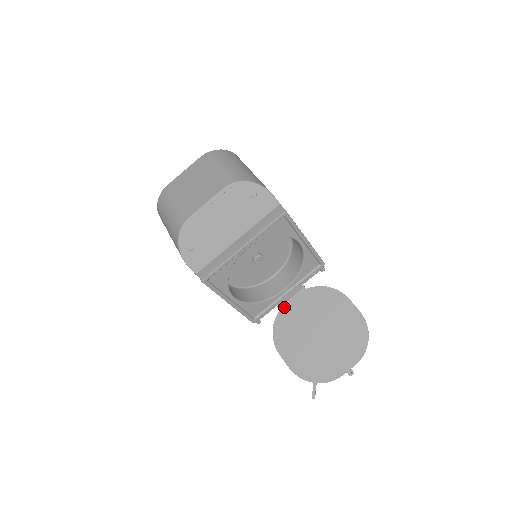
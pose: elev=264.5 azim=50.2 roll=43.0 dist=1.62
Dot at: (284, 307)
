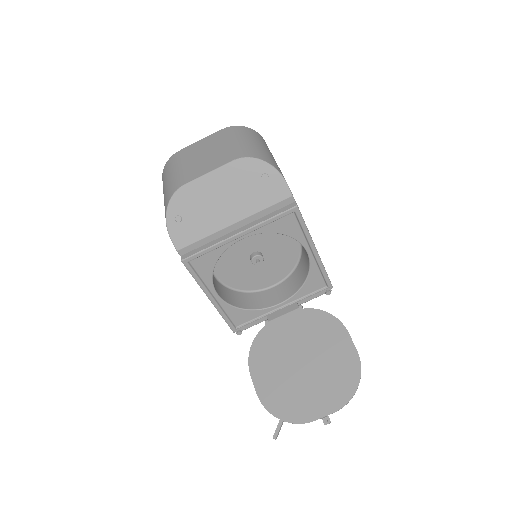
Dot at: (272, 322)
